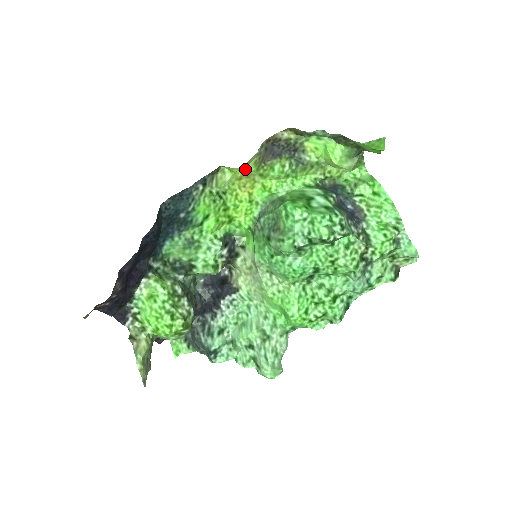
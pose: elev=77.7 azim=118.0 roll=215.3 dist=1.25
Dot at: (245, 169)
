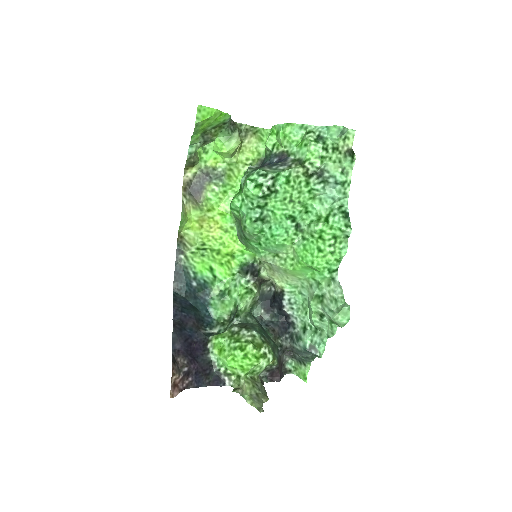
Dot at: (194, 218)
